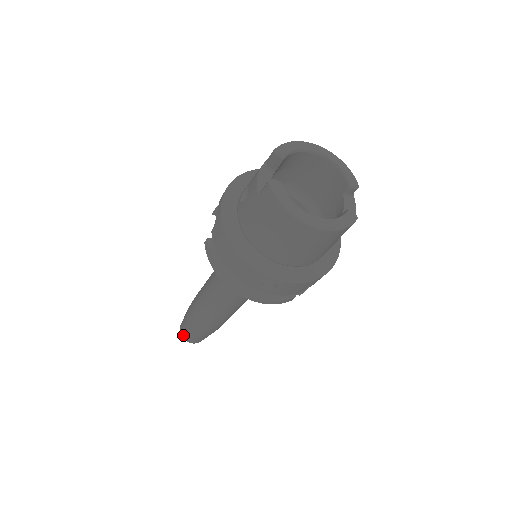
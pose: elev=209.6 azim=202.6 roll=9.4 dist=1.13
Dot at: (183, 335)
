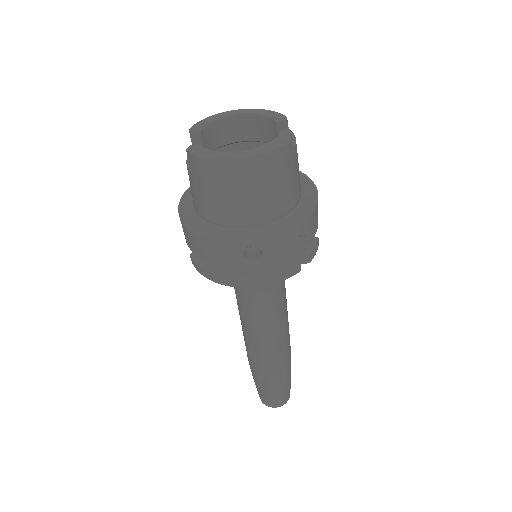
Dot at: (264, 401)
